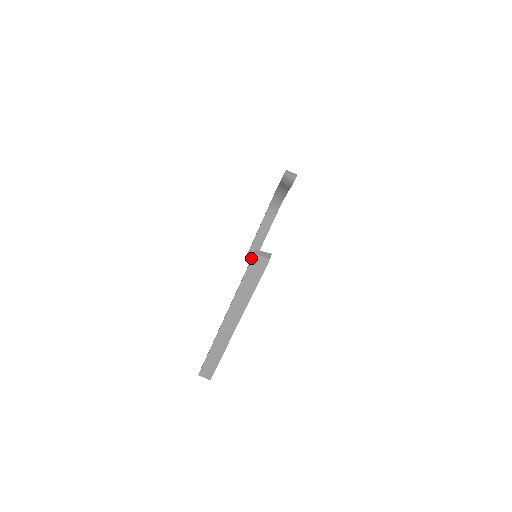
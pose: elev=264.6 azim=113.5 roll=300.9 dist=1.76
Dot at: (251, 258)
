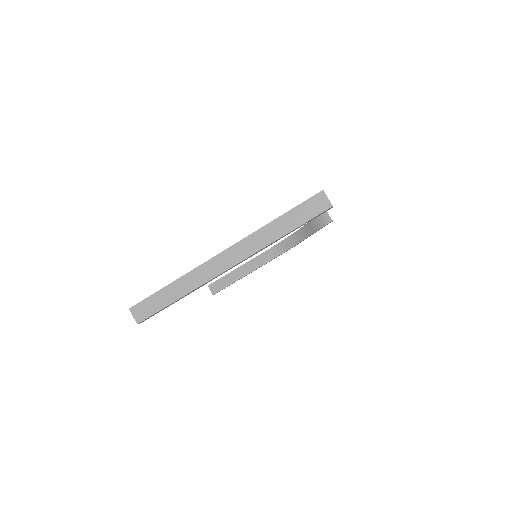
Dot at: (214, 289)
